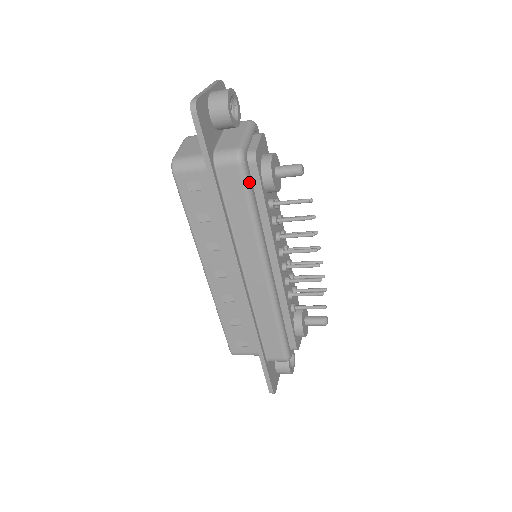
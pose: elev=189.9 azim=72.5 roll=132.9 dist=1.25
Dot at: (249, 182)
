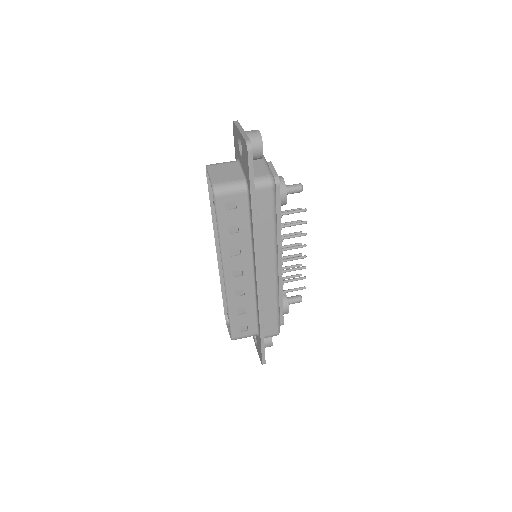
Dot at: occluded
